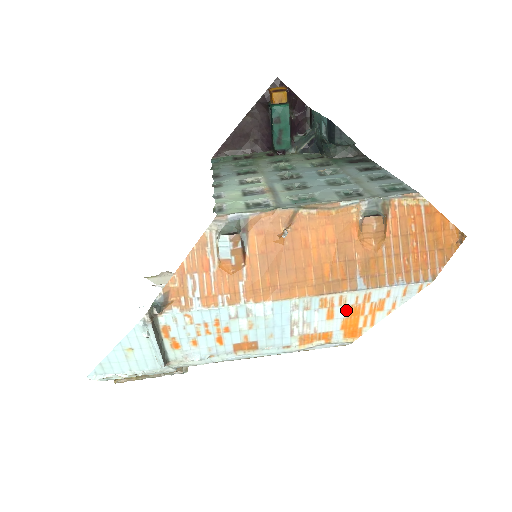
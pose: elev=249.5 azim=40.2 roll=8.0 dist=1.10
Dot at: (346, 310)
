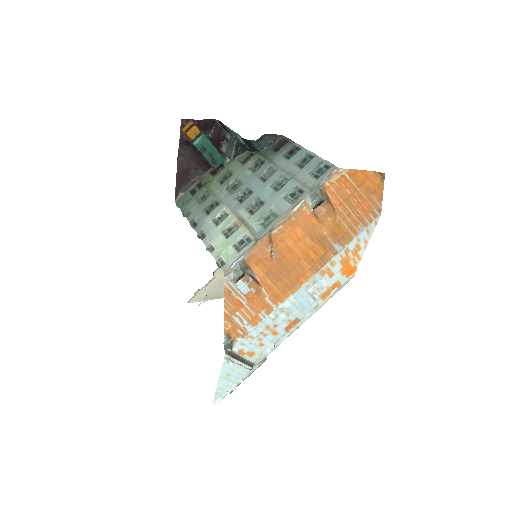
Dot at: (339, 265)
